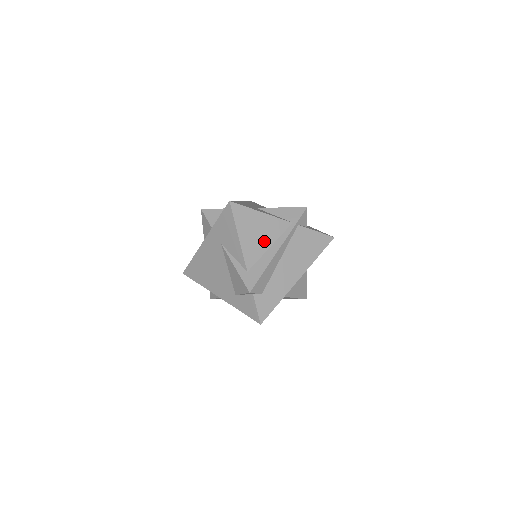
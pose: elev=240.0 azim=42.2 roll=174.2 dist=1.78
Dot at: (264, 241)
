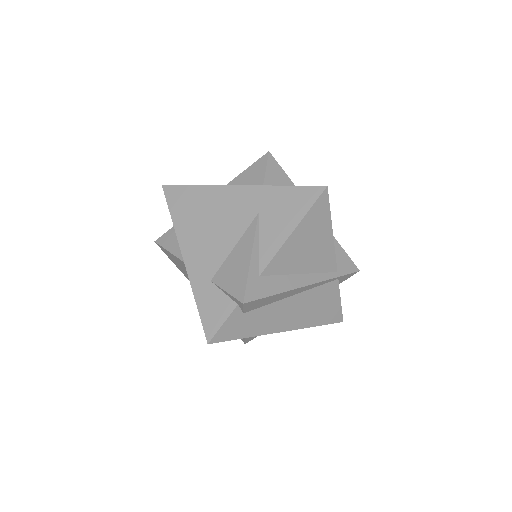
Dot at: (303, 262)
